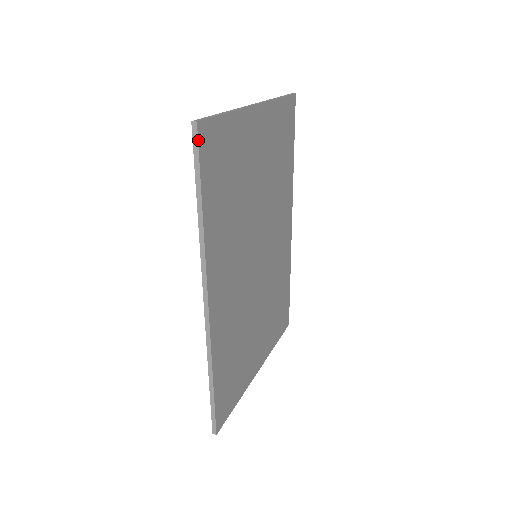
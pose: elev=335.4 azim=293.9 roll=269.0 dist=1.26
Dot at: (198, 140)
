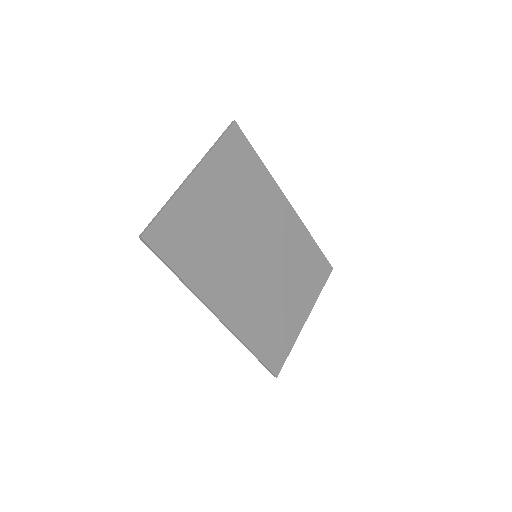
Dot at: (148, 245)
